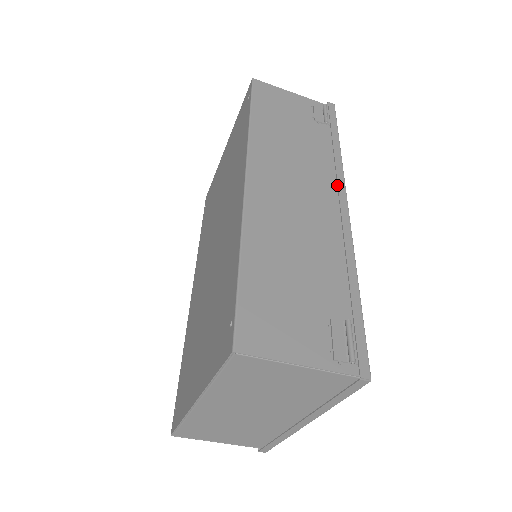
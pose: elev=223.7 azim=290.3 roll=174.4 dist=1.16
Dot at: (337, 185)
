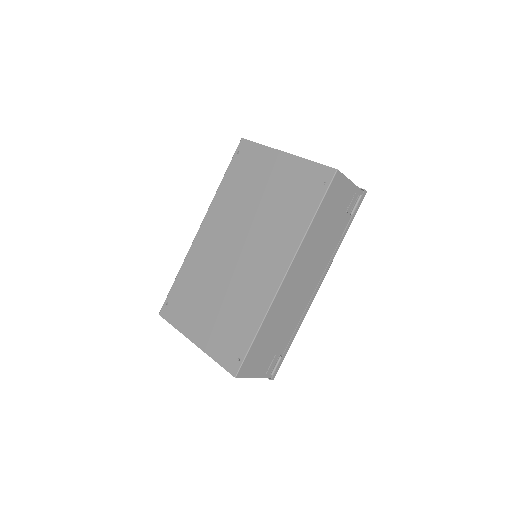
Dot at: (324, 271)
